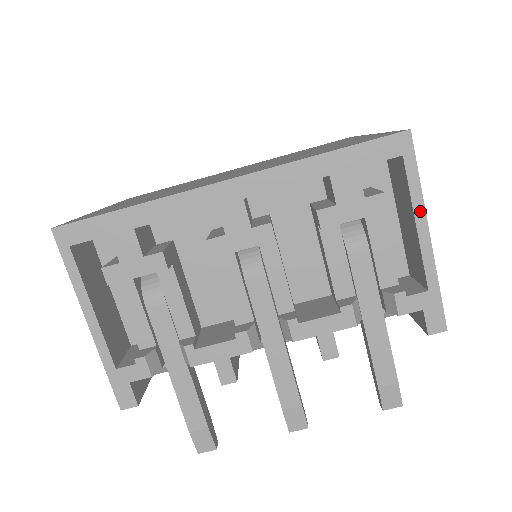
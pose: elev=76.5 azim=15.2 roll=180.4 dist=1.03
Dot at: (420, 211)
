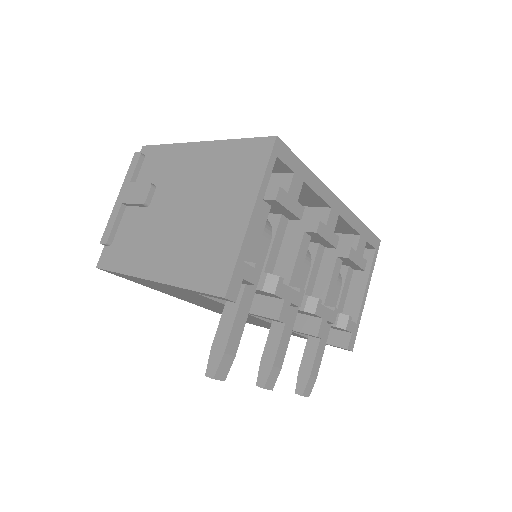
Dot at: (369, 280)
